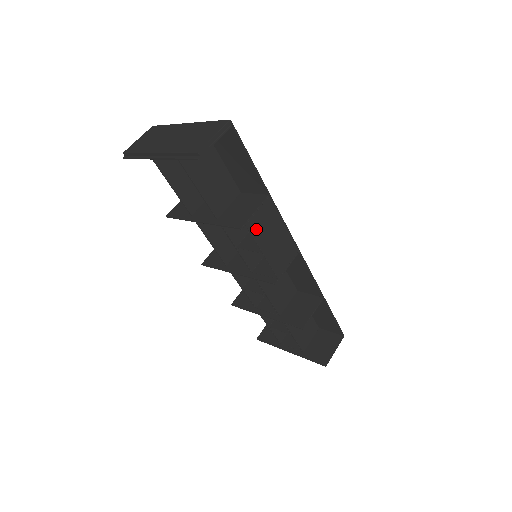
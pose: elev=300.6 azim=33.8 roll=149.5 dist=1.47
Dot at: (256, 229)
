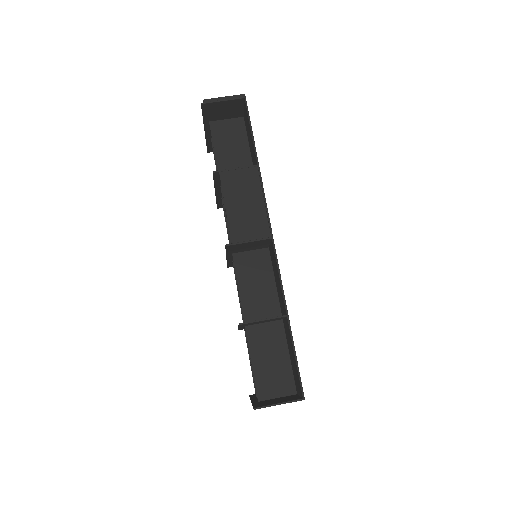
Dot at: (229, 183)
